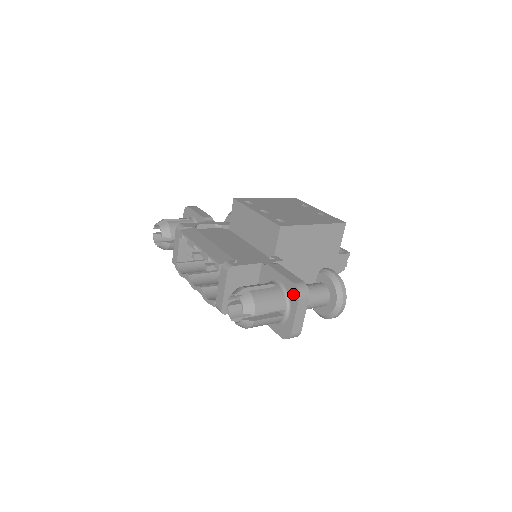
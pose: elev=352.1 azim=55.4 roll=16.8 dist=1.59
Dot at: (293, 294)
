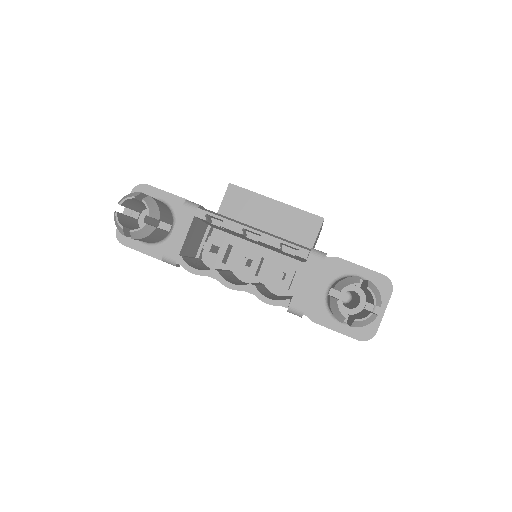
Dot at: (383, 287)
